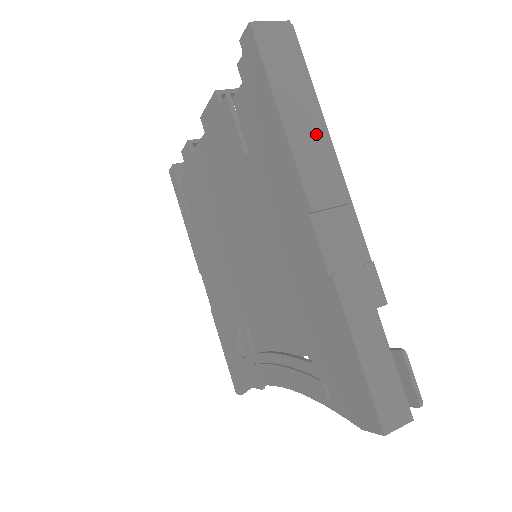
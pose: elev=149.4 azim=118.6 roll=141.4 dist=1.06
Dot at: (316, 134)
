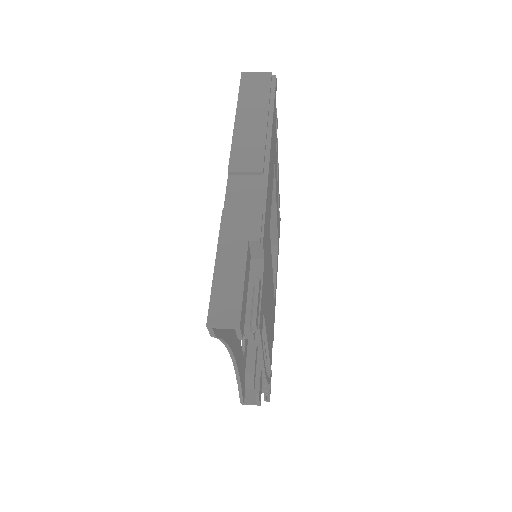
Dot at: (257, 130)
